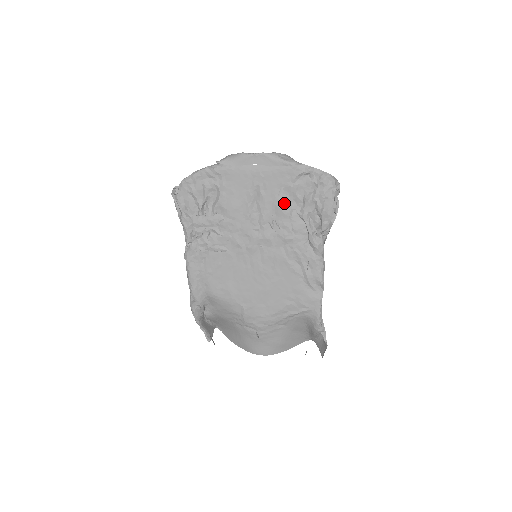
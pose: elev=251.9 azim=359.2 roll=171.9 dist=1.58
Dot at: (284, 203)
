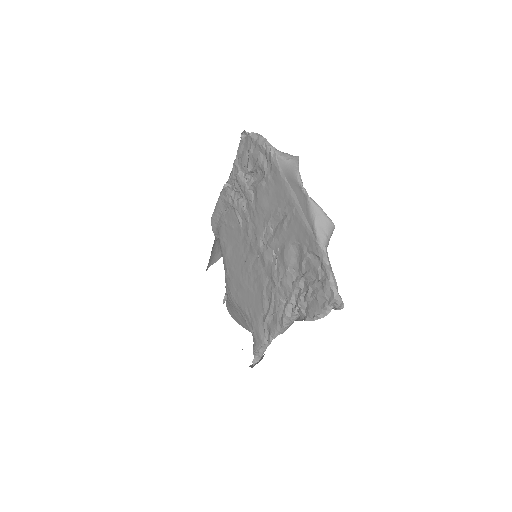
Dot at: (291, 254)
